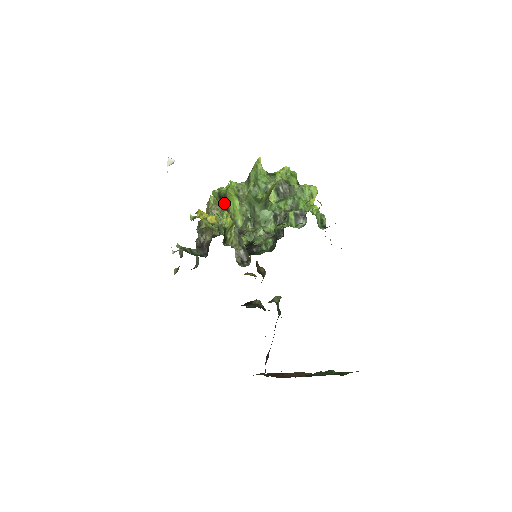
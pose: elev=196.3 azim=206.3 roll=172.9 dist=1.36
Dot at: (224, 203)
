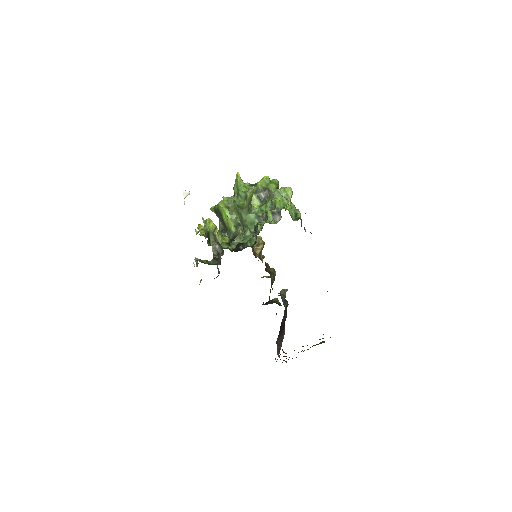
Dot at: (219, 216)
